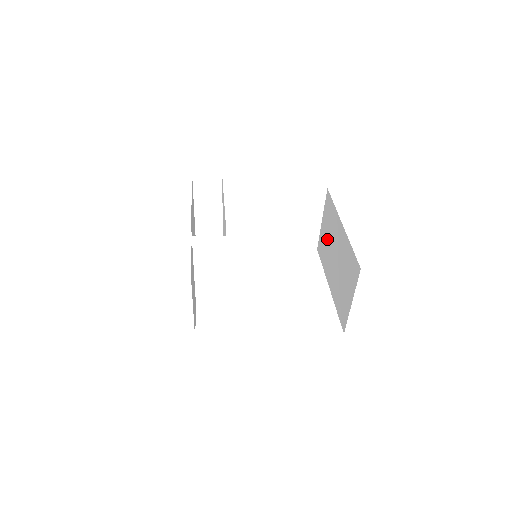
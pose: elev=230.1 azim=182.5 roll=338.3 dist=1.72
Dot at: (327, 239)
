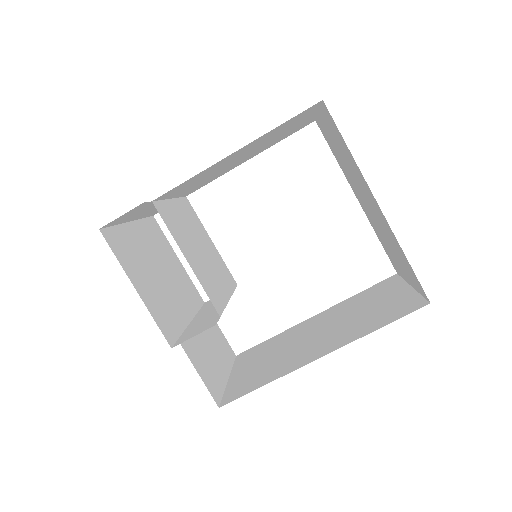
Dot at: (340, 155)
